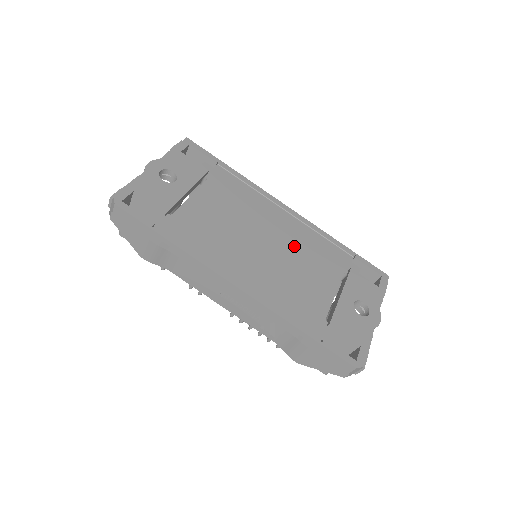
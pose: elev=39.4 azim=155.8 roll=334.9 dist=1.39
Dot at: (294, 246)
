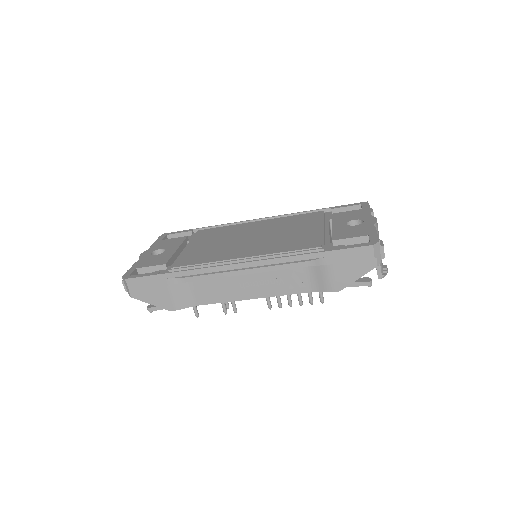
Dot at: (276, 228)
